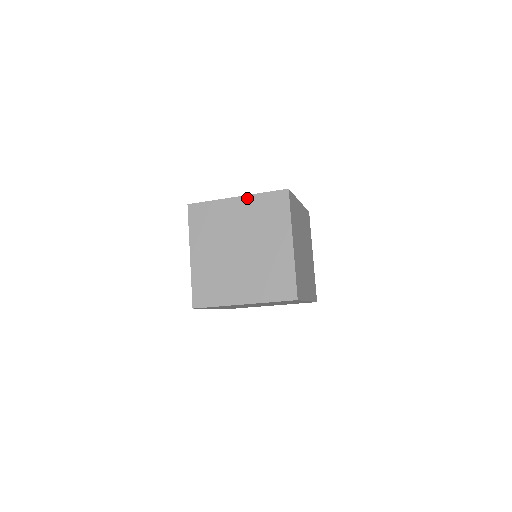
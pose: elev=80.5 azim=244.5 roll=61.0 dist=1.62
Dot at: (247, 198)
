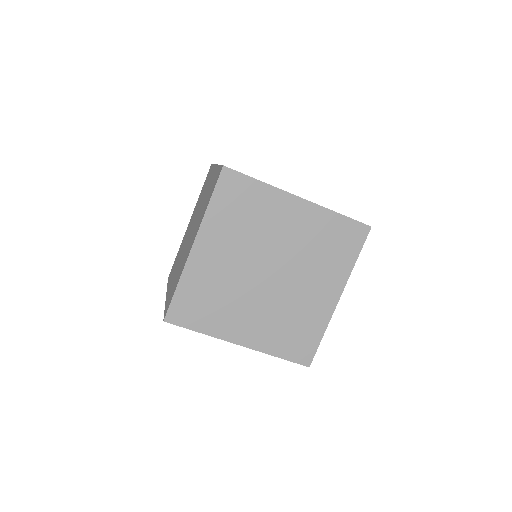
Dot at: occluded
